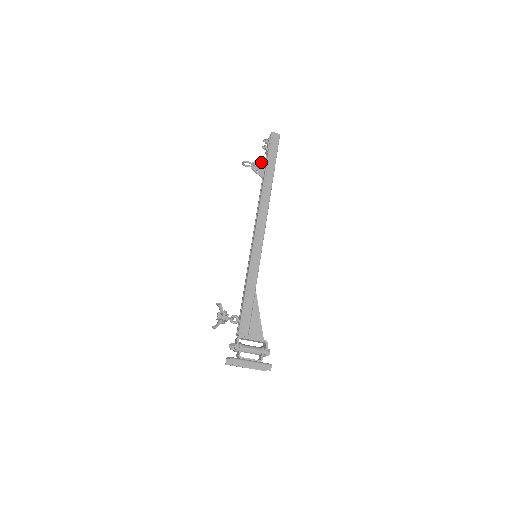
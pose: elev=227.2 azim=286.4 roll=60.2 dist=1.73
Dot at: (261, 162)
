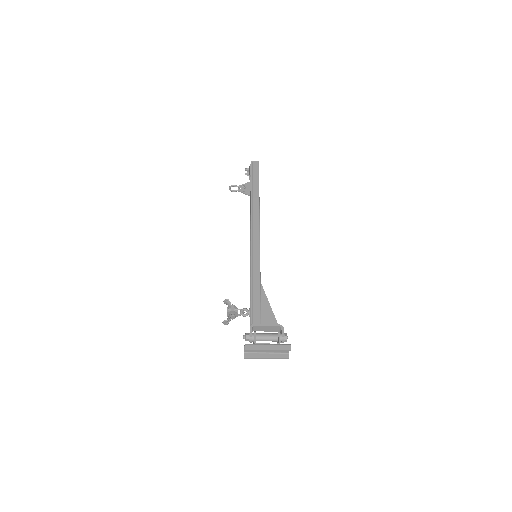
Dot at: (246, 185)
